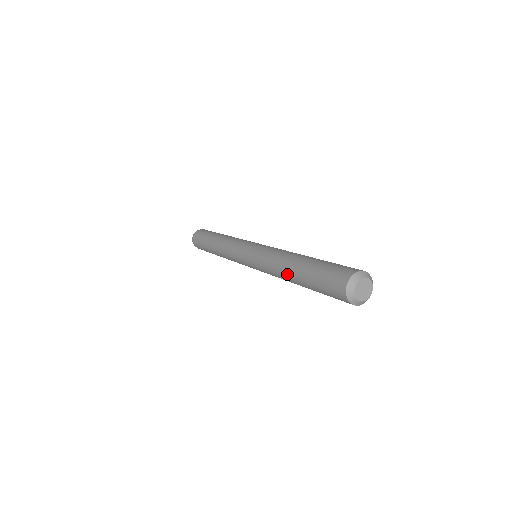
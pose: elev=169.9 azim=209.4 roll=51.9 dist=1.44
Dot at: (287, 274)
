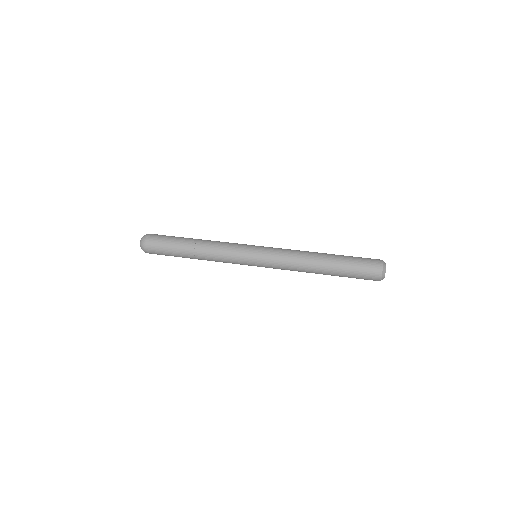
Dot at: (316, 273)
